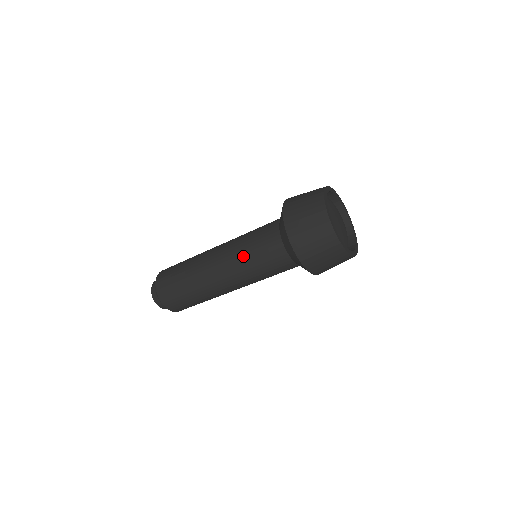
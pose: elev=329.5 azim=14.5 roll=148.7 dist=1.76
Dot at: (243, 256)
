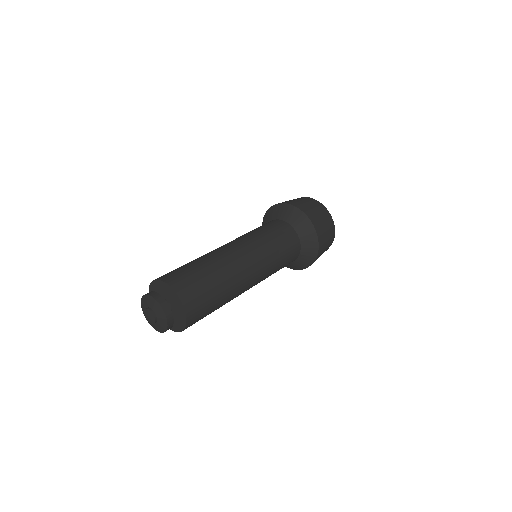
Dot at: (268, 244)
